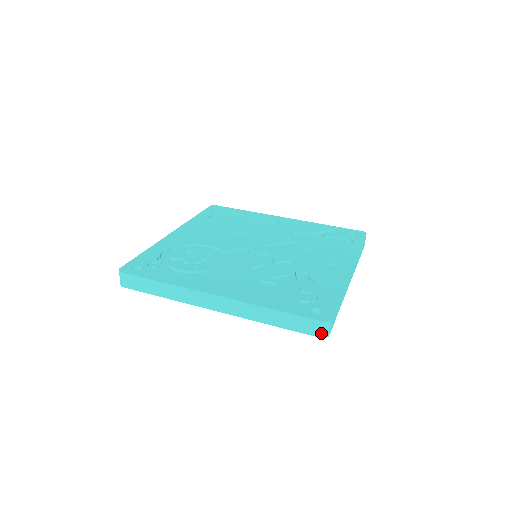
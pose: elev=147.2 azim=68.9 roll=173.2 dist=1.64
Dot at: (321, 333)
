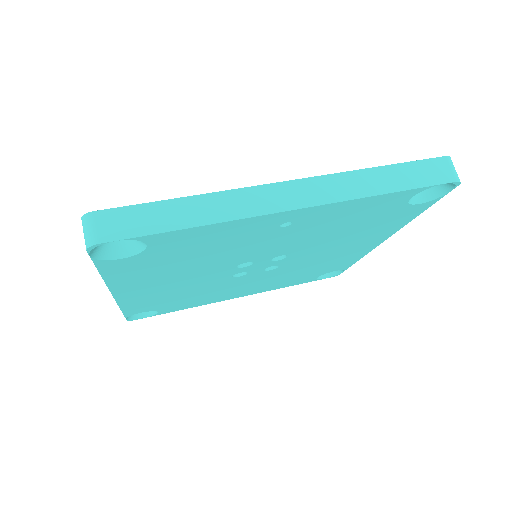
Dot at: (85, 241)
